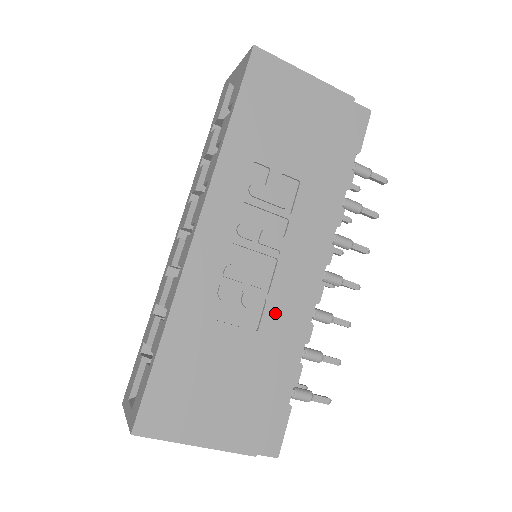
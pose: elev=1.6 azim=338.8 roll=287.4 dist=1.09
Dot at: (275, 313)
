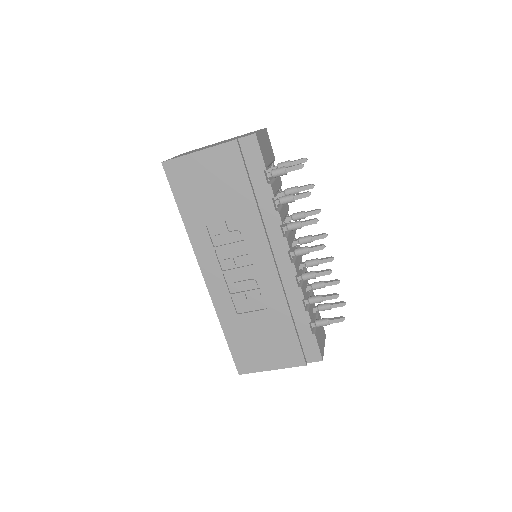
Dot at: (271, 295)
